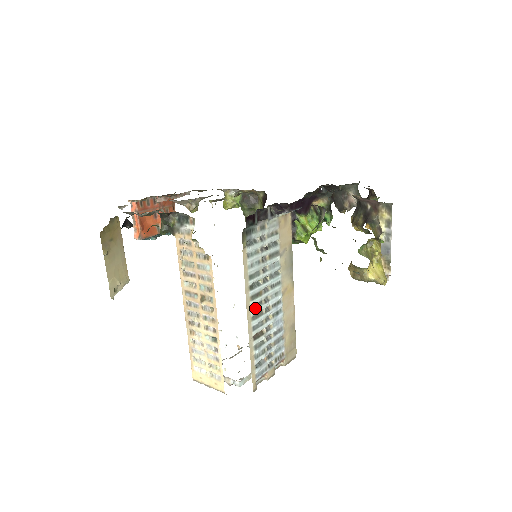
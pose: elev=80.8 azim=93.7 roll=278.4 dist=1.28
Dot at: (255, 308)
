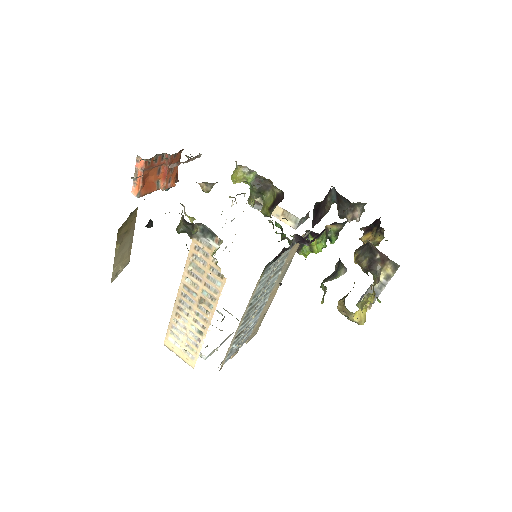
Dot at: (246, 317)
